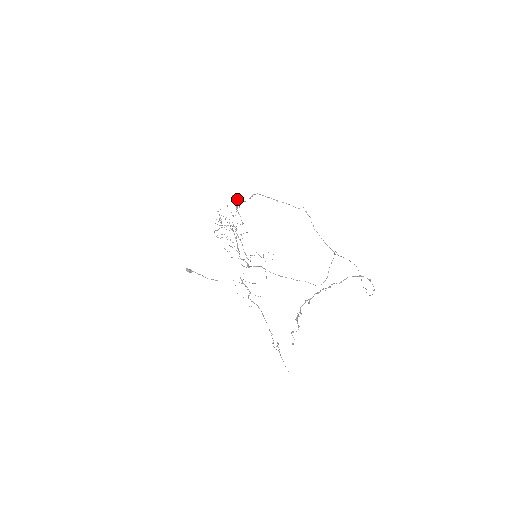
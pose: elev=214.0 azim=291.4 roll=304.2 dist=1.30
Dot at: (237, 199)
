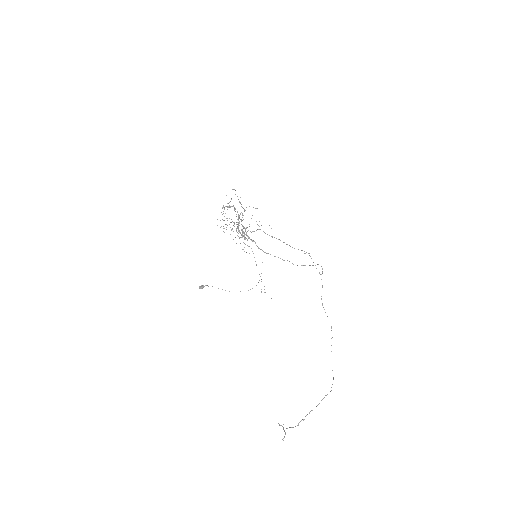
Dot at: occluded
